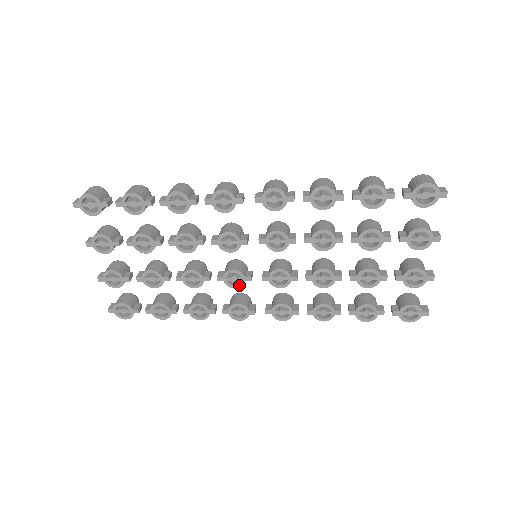
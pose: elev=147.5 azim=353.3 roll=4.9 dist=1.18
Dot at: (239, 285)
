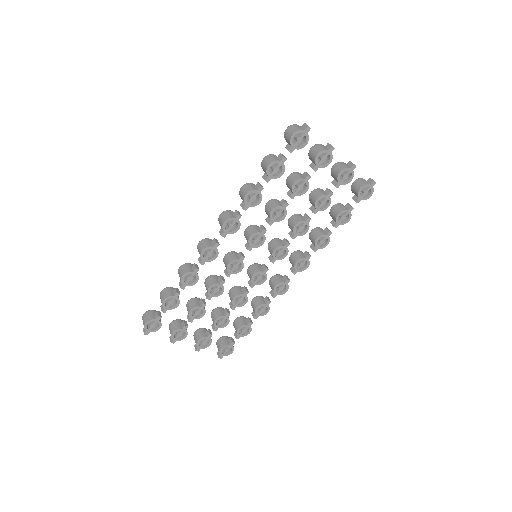
Dot at: (265, 278)
